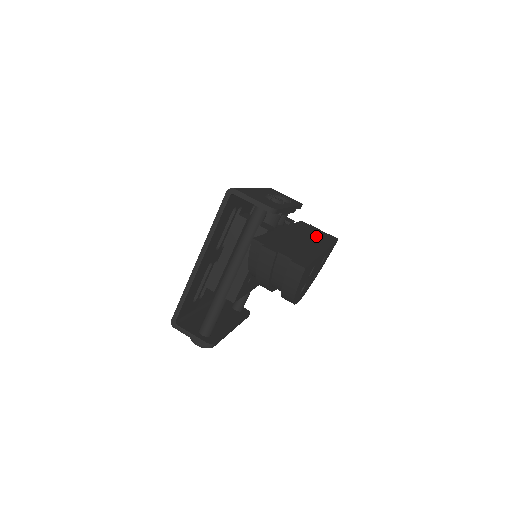
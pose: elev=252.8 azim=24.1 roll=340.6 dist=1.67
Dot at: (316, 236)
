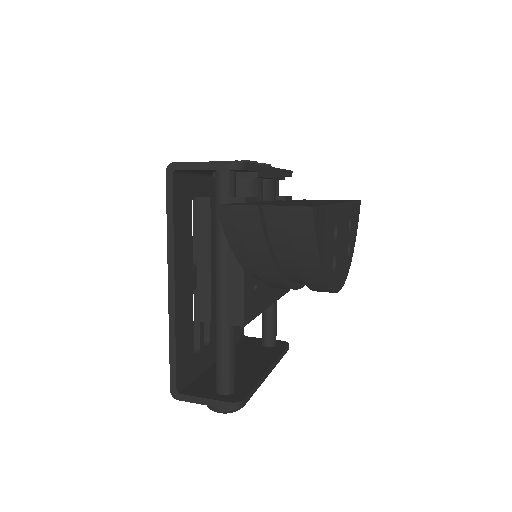
Dot at: occluded
